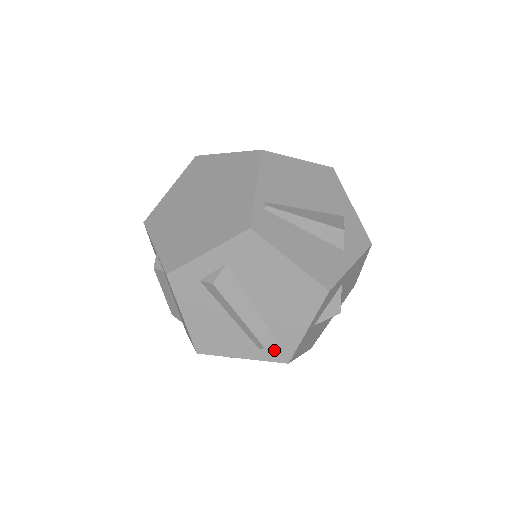
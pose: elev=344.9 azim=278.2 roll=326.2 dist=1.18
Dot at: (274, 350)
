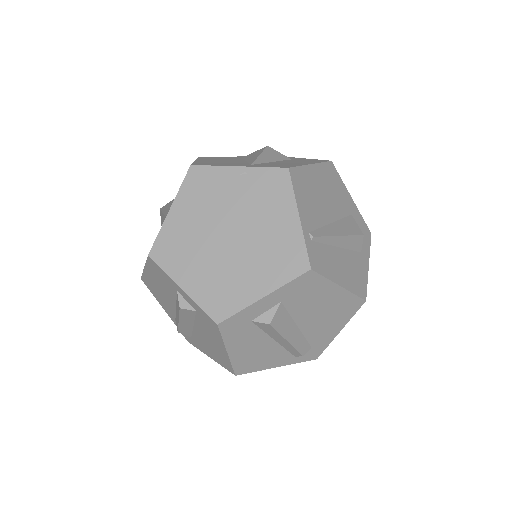
Dot at: (307, 353)
